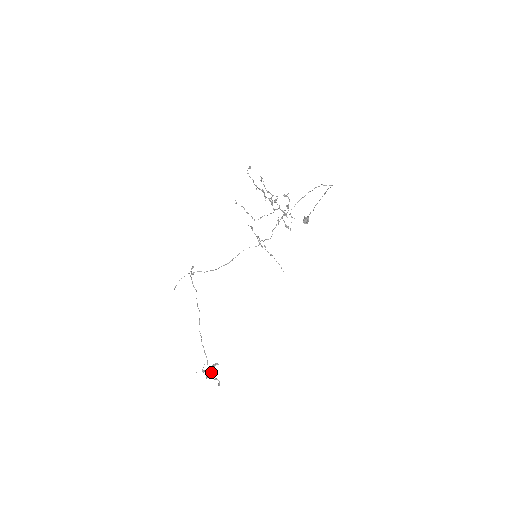
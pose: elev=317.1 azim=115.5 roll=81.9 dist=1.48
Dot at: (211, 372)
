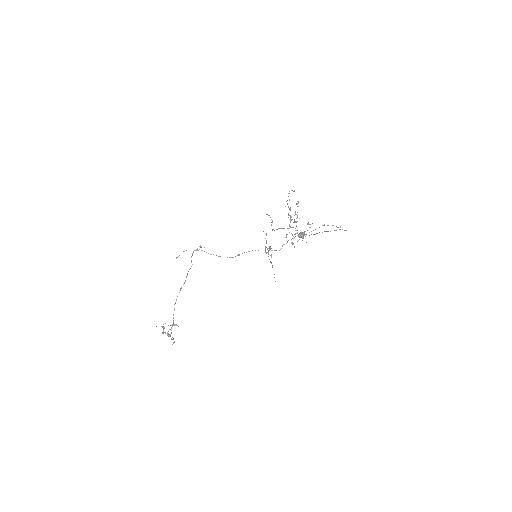
Dot at: occluded
